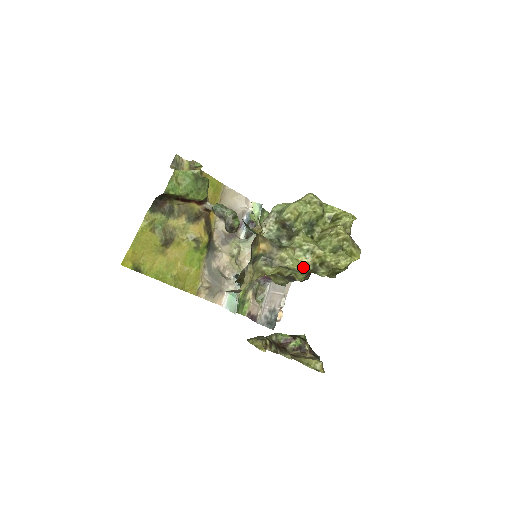
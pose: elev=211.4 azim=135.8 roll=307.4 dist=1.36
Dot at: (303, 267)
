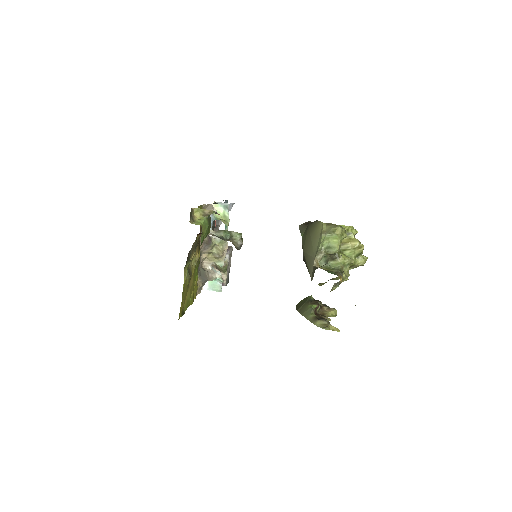
Dot at: (349, 275)
